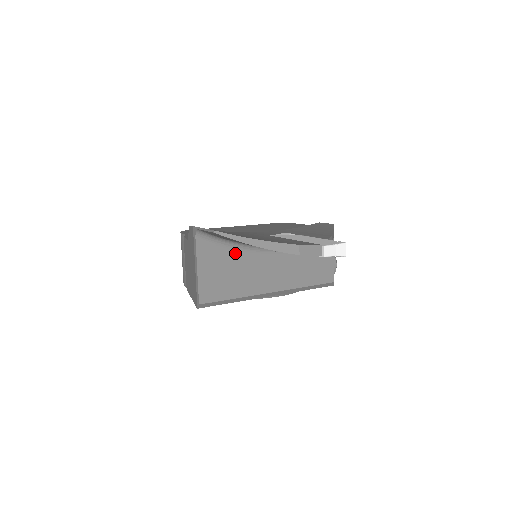
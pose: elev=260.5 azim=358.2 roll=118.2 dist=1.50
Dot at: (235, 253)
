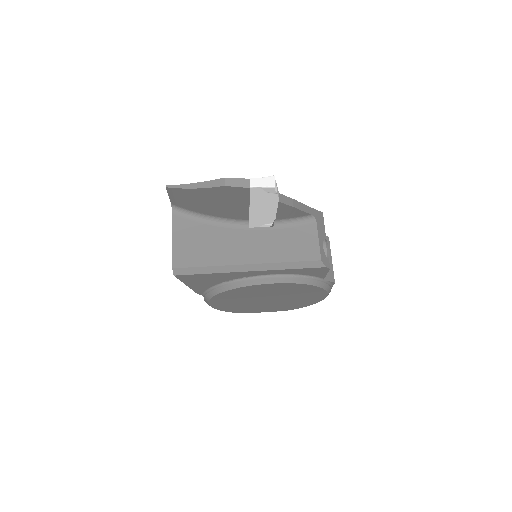
Dot at: (209, 227)
